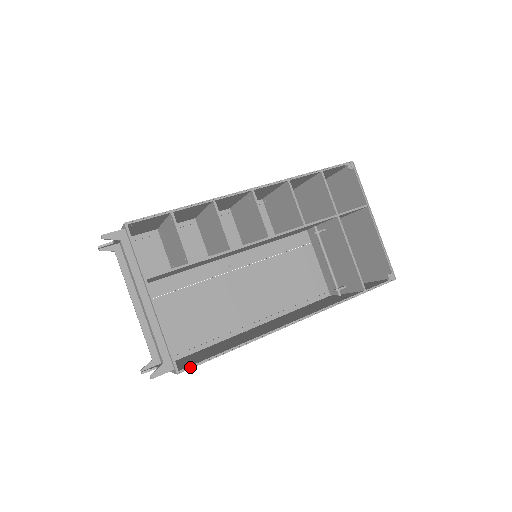
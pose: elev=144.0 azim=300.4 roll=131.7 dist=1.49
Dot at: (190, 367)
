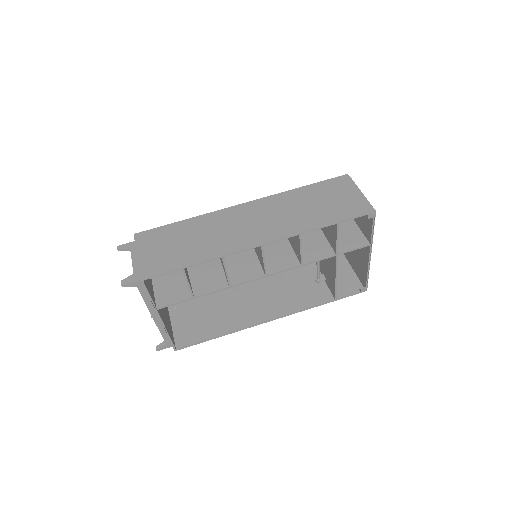
Dot at: (184, 347)
